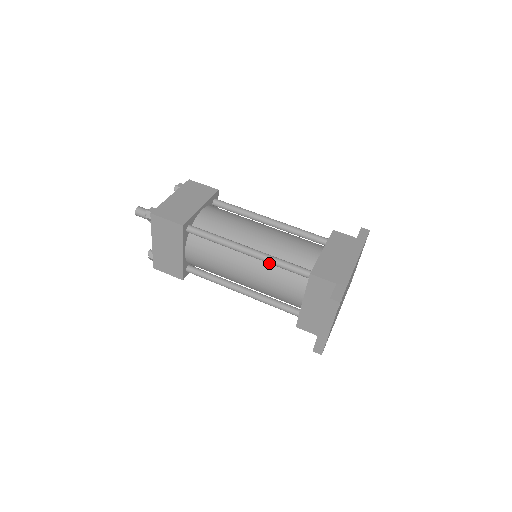
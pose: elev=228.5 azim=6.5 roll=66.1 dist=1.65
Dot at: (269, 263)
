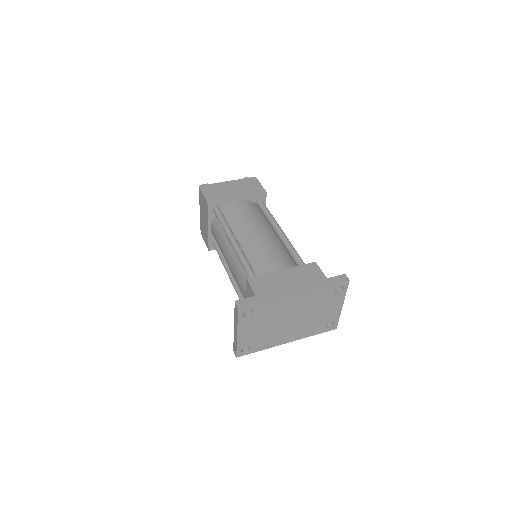
Dot at: occluded
